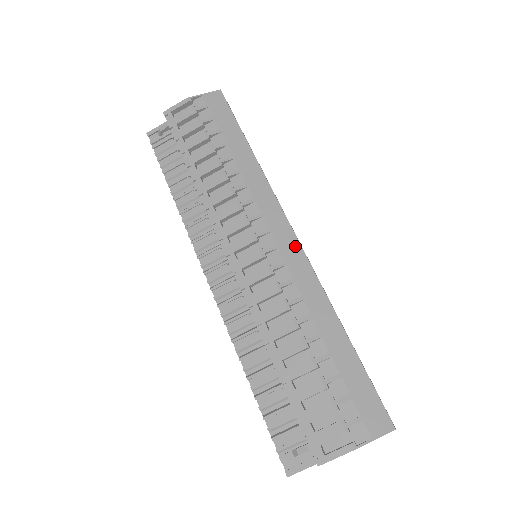
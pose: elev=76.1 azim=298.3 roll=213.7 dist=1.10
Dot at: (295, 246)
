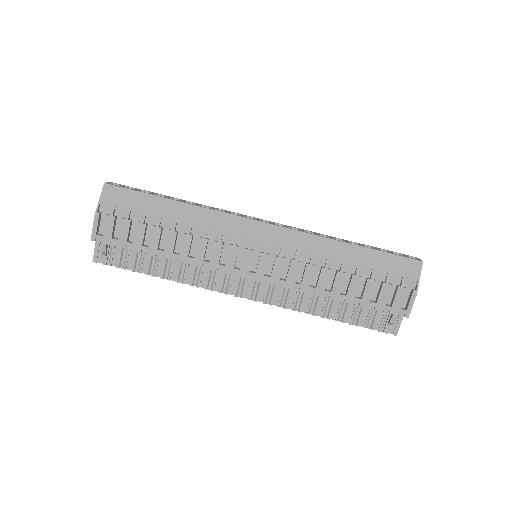
Dot at: (276, 230)
